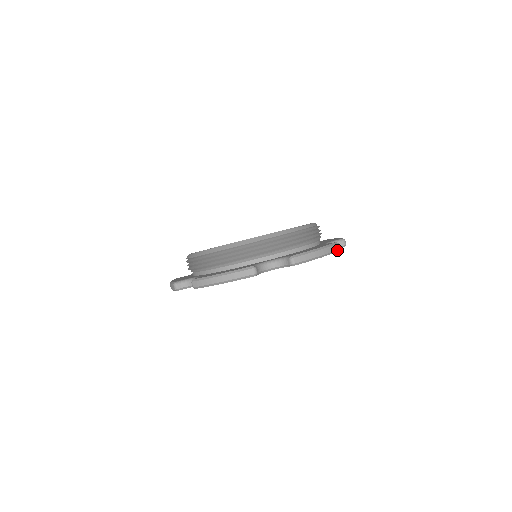
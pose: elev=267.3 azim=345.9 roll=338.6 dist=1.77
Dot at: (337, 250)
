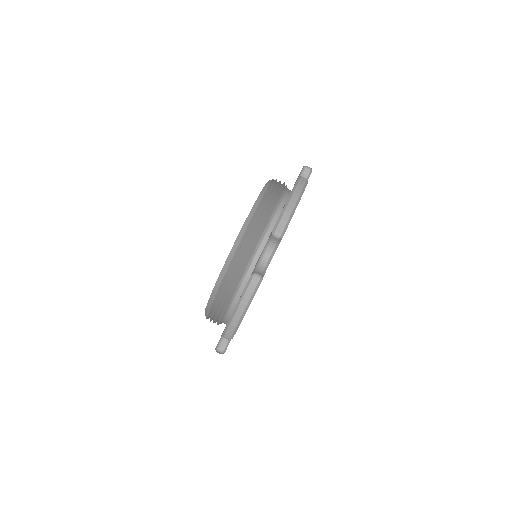
Dot at: occluded
